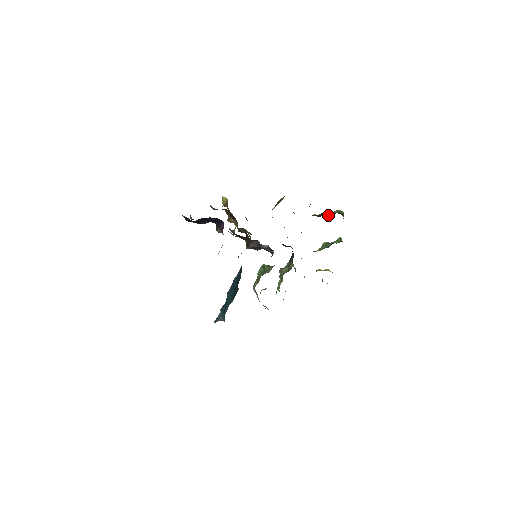
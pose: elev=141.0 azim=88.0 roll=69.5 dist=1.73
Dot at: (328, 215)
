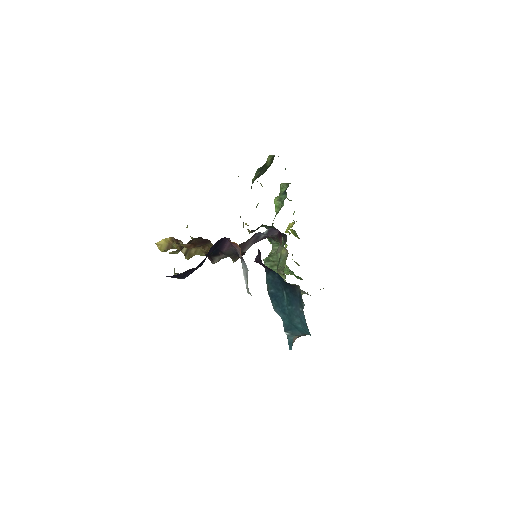
Dot at: (268, 166)
